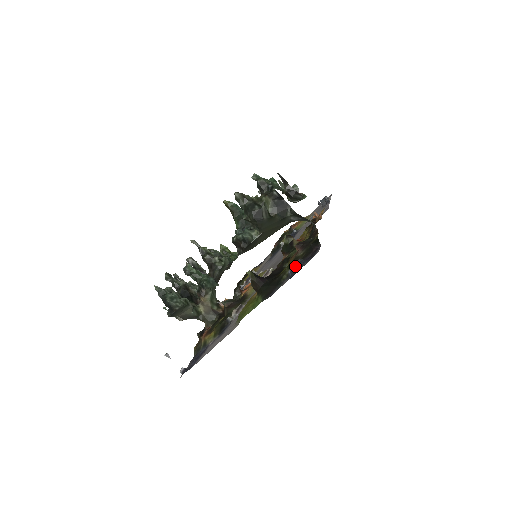
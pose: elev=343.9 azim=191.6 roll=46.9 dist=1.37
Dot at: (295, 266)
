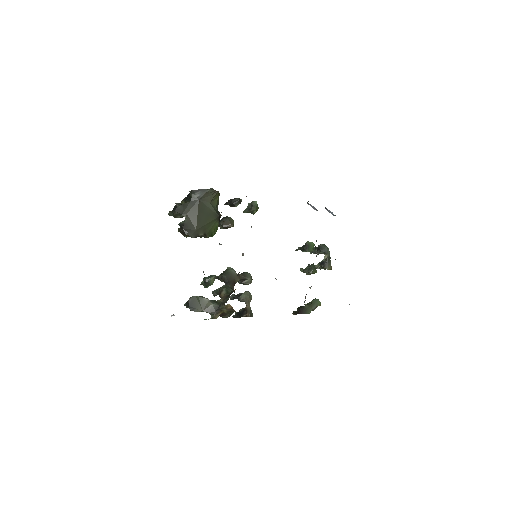
Dot at: occluded
